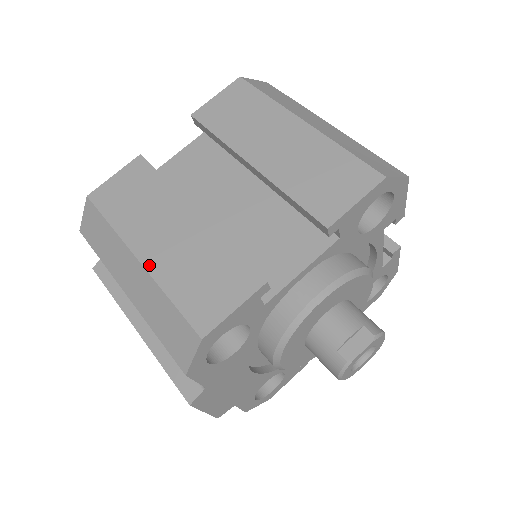
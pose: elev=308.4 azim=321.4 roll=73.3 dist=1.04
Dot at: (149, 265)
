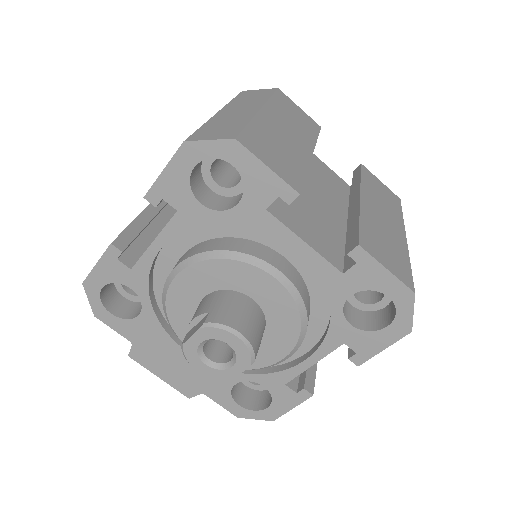
Dot at: occluded
